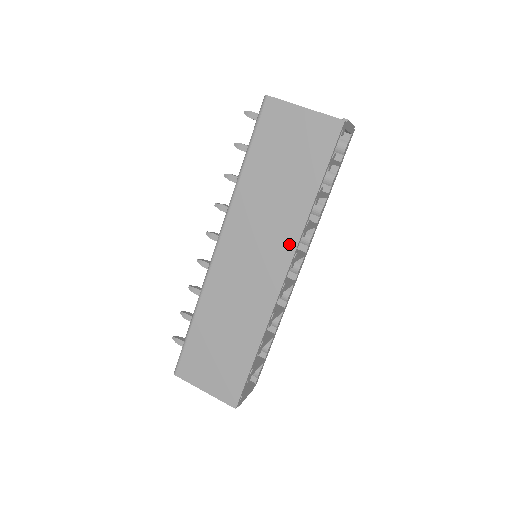
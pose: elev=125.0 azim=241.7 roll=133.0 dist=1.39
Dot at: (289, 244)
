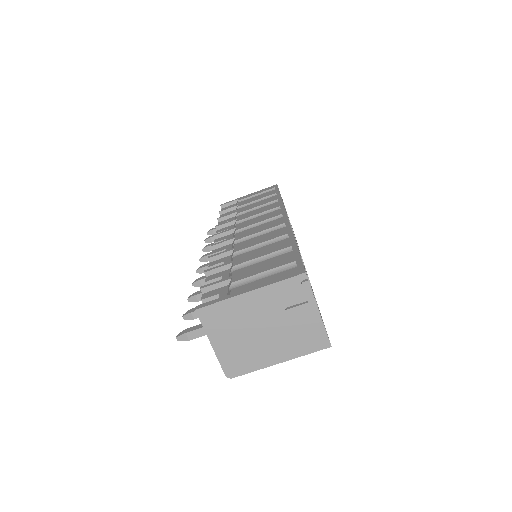
Dot at: occluded
